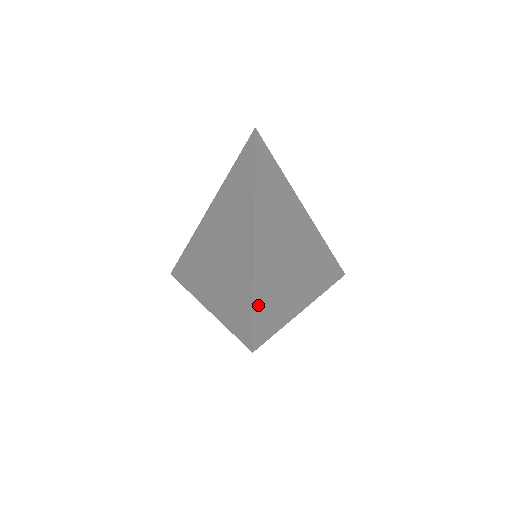
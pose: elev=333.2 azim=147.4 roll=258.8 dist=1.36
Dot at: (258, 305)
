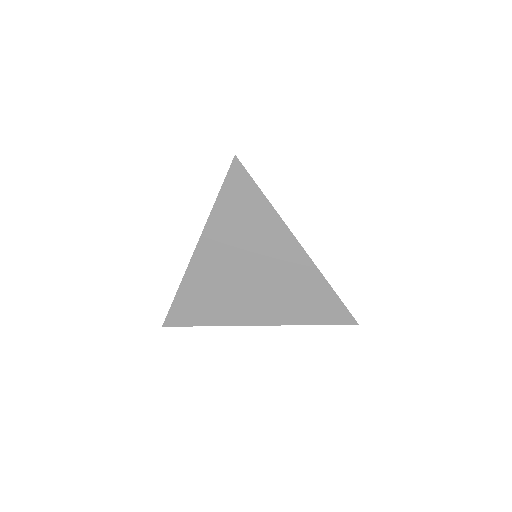
Dot at: occluded
